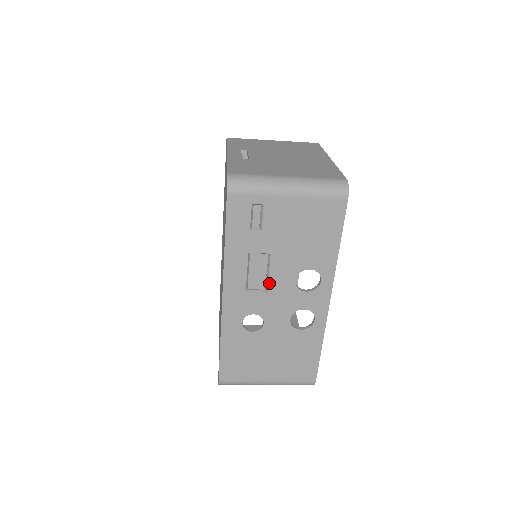
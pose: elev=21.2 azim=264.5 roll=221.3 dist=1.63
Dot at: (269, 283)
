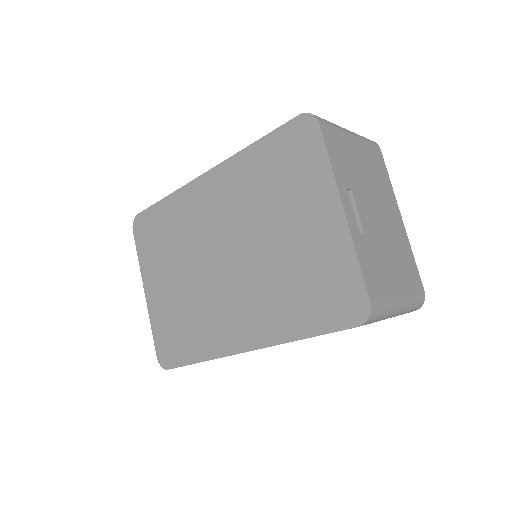
Dot at: occluded
